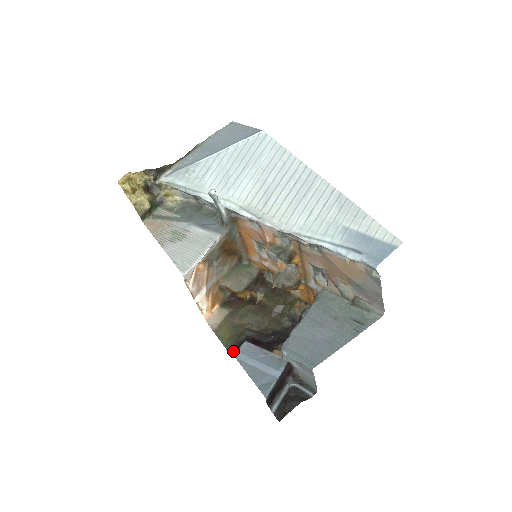
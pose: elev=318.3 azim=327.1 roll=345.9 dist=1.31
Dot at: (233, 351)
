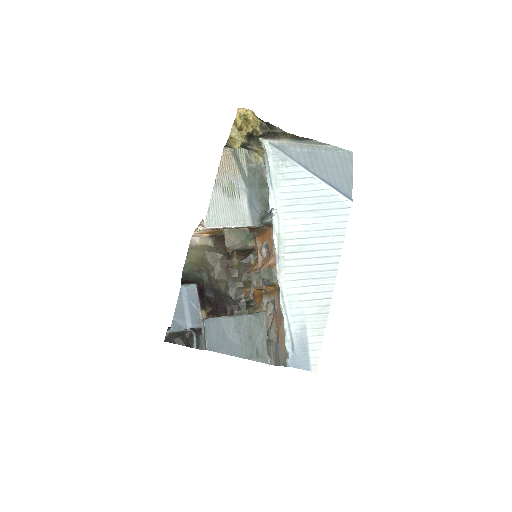
Dot at: (185, 276)
